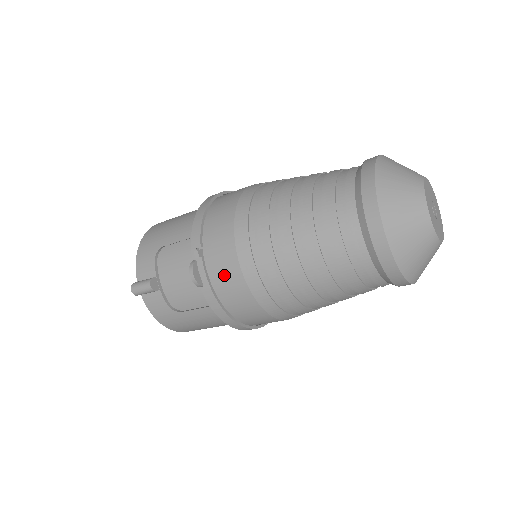
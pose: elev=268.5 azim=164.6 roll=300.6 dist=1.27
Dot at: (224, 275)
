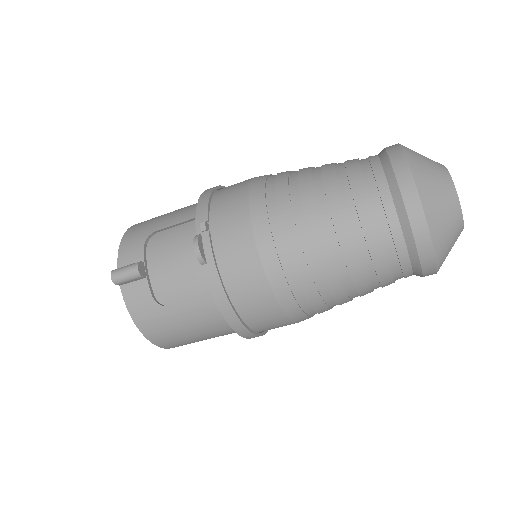
Dot at: (233, 250)
